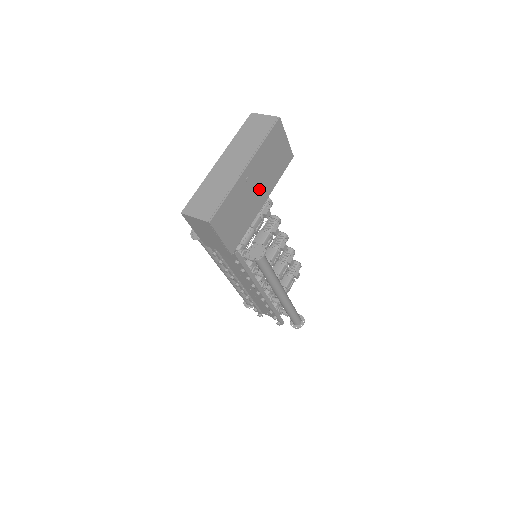
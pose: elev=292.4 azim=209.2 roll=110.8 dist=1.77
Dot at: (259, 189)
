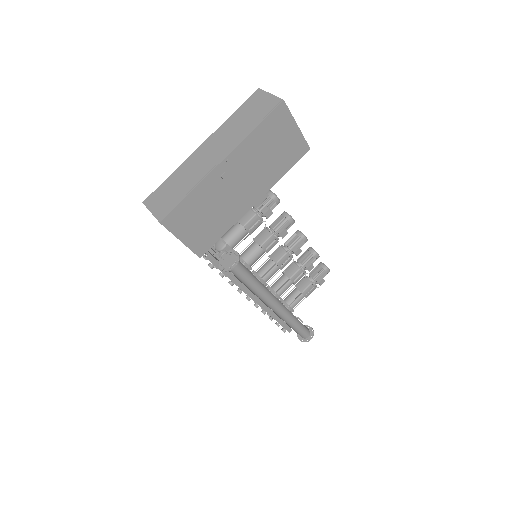
Dot at: (246, 187)
